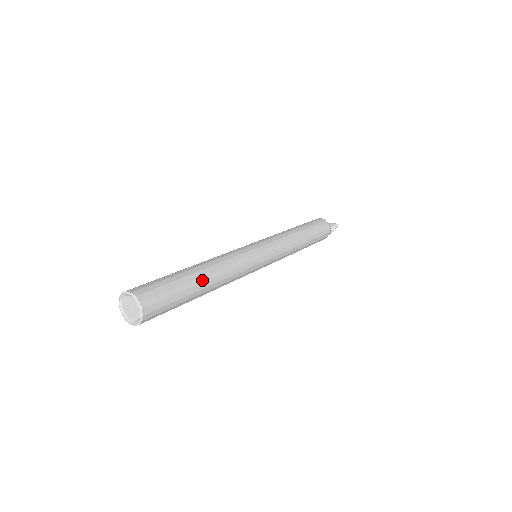
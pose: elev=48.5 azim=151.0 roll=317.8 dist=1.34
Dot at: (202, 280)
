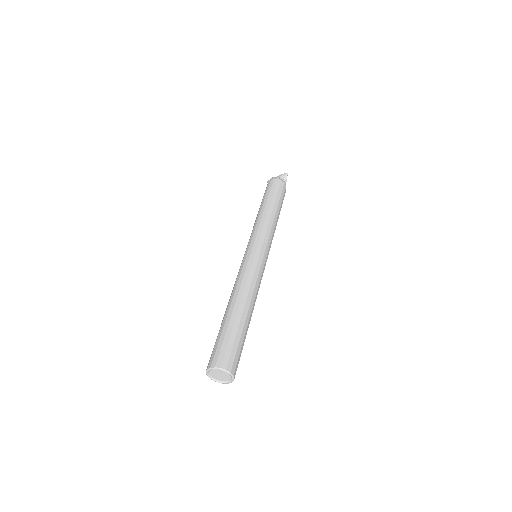
Dot at: (245, 315)
